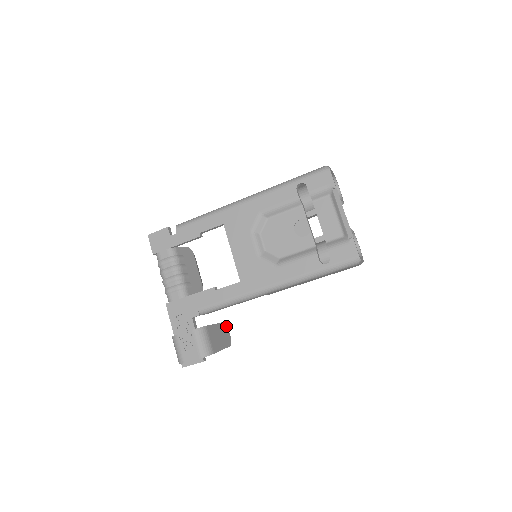
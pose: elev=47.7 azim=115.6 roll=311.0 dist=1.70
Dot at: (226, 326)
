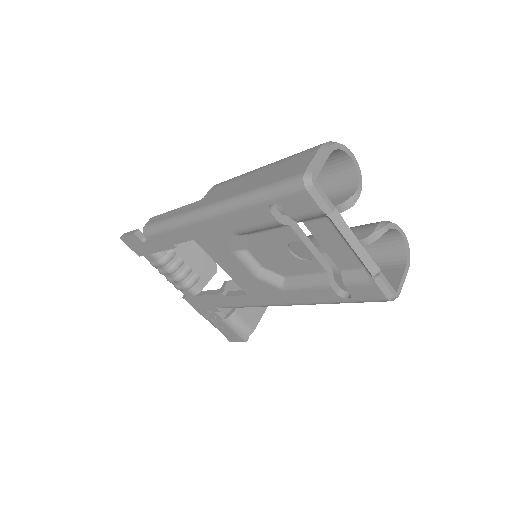
Dot at: occluded
